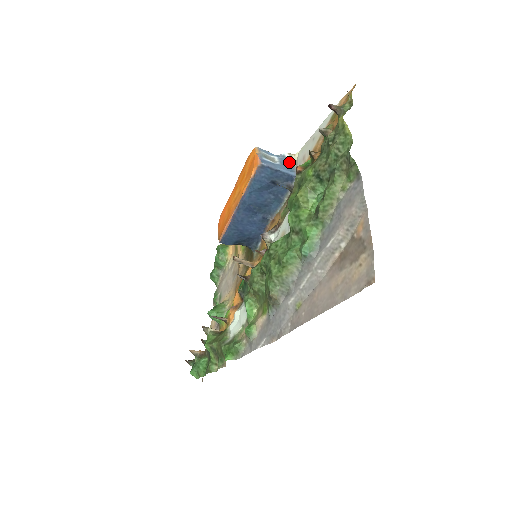
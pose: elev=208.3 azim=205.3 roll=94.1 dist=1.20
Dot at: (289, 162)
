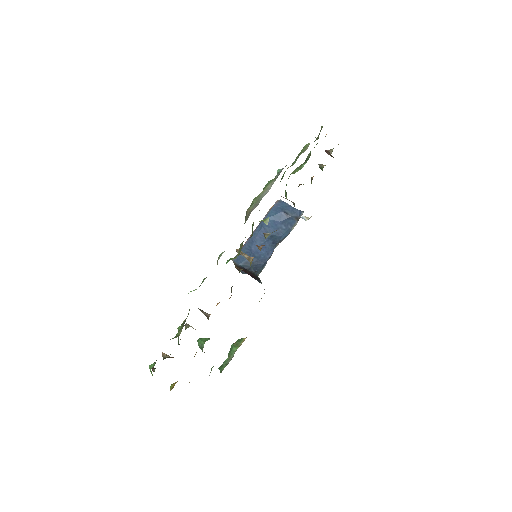
Dot at: occluded
